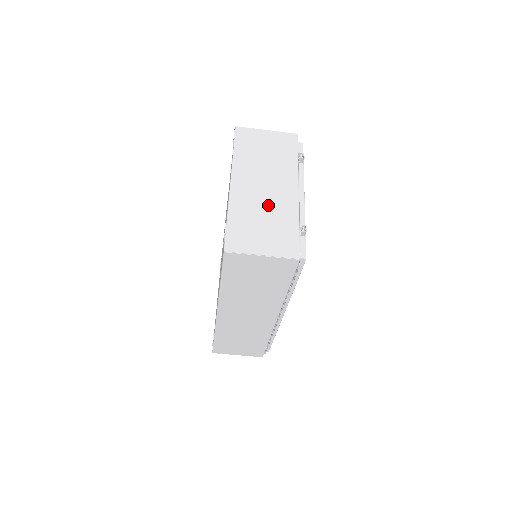
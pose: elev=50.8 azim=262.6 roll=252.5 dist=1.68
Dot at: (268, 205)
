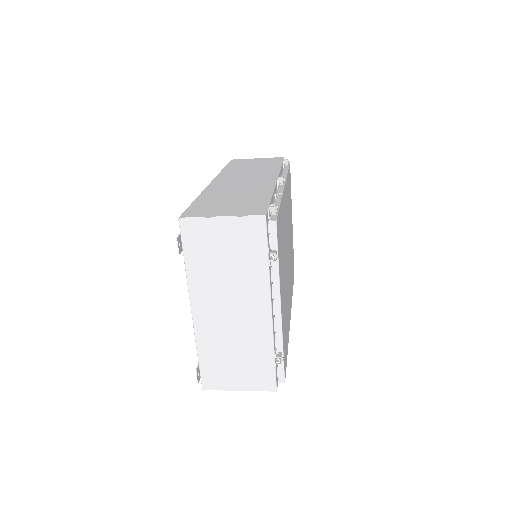
Dot at: (238, 336)
